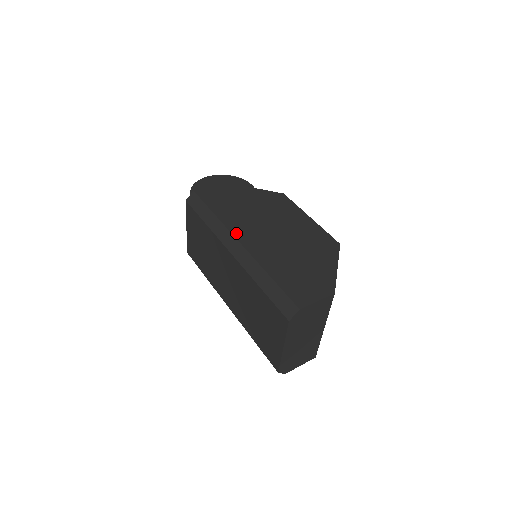
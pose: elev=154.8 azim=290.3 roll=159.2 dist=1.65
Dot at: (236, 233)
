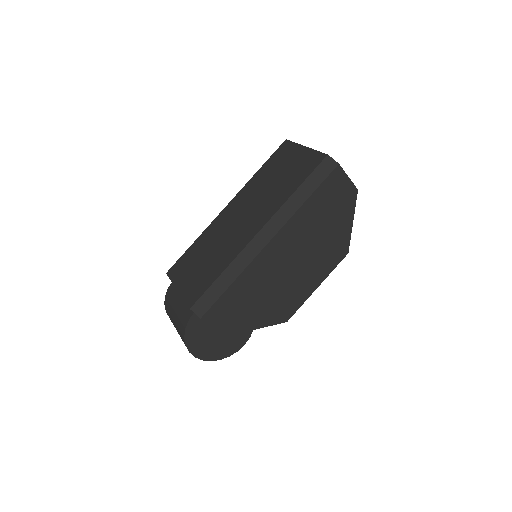
Dot at: occluded
